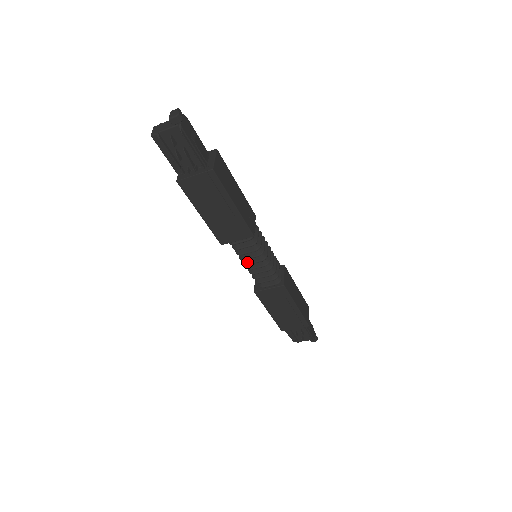
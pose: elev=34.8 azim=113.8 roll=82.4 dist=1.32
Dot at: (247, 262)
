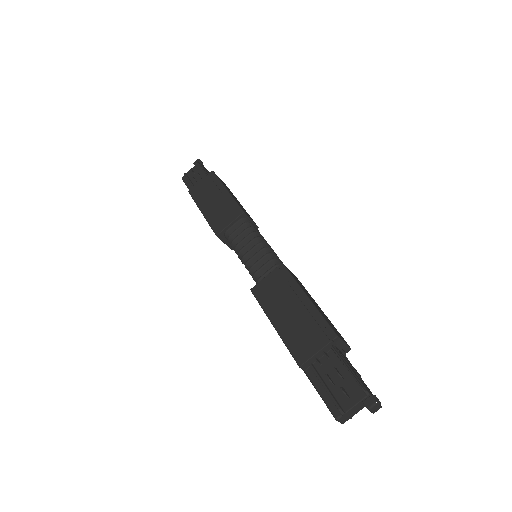
Dot at: (241, 249)
